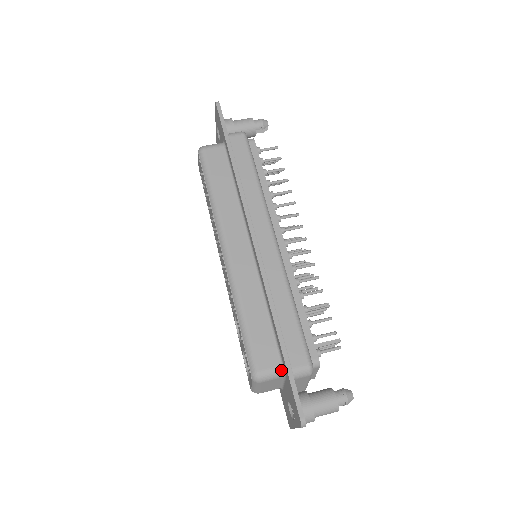
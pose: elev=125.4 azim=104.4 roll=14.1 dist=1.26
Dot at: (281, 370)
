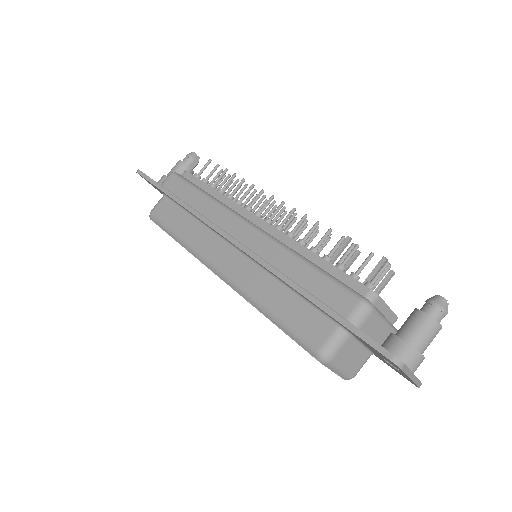
Dot at: (340, 330)
